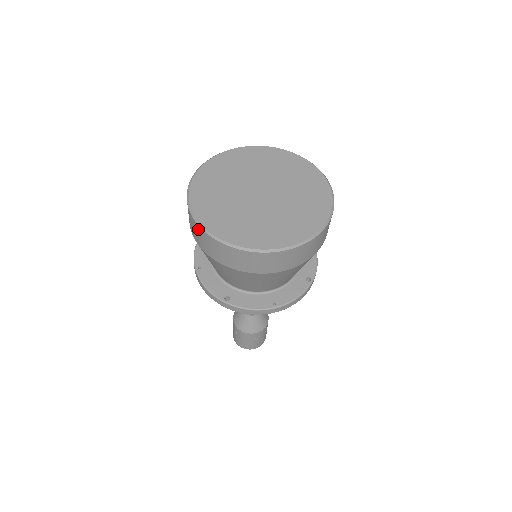
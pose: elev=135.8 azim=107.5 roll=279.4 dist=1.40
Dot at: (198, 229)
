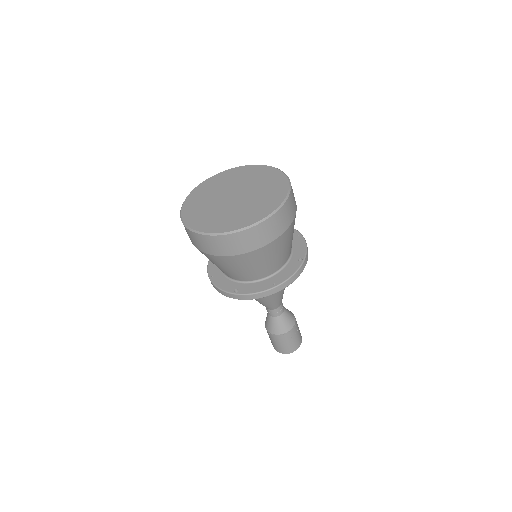
Dot at: (191, 233)
